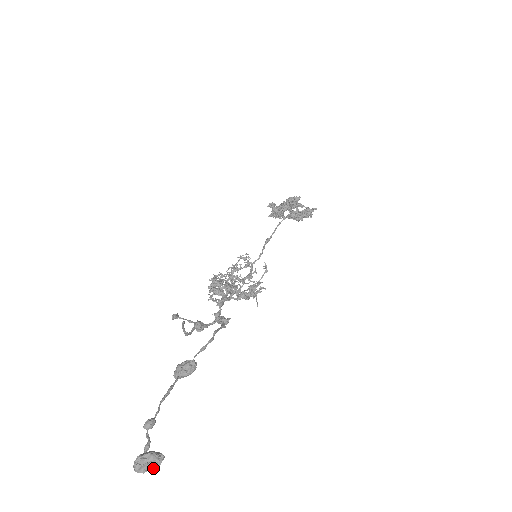
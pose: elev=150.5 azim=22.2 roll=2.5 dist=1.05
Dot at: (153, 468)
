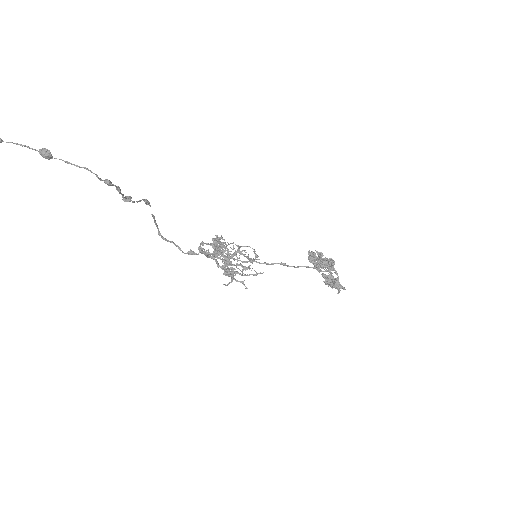
Dot at: out of frame
